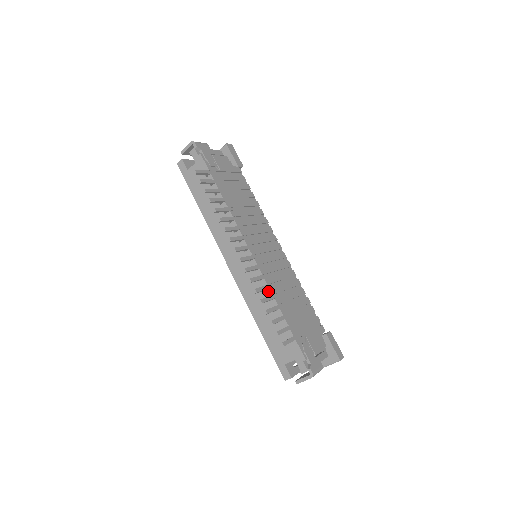
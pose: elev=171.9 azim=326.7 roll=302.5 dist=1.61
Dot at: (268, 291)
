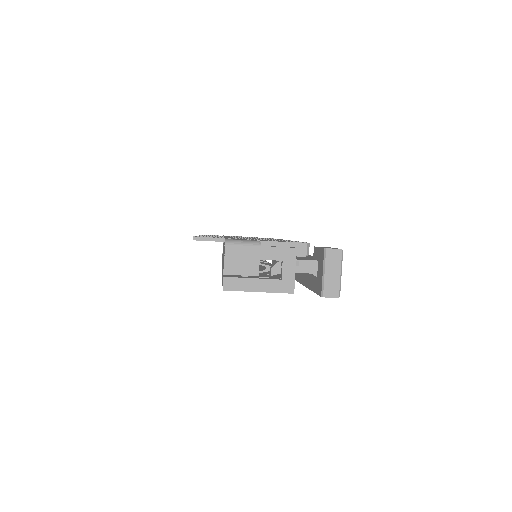
Dot at: occluded
